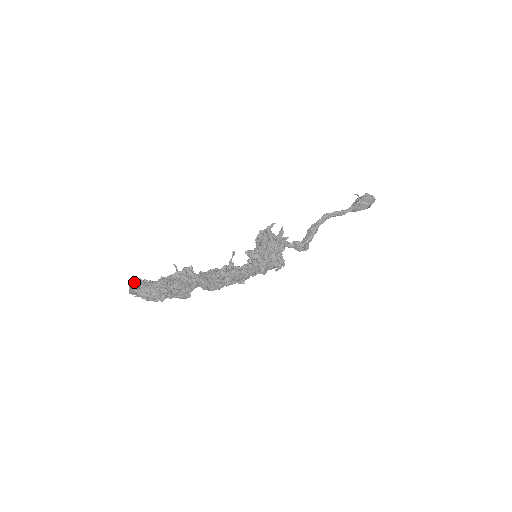
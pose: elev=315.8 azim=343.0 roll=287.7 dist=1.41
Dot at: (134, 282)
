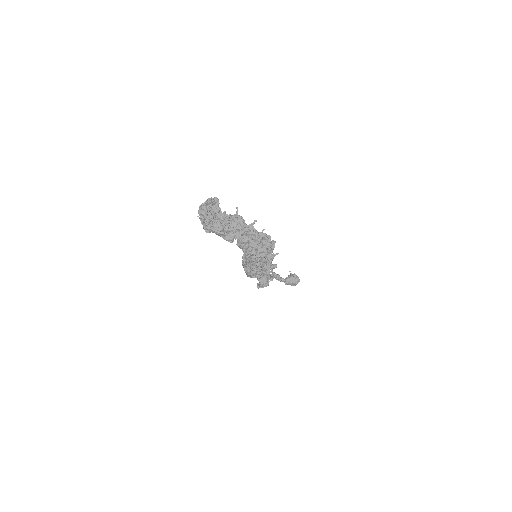
Dot at: (213, 199)
